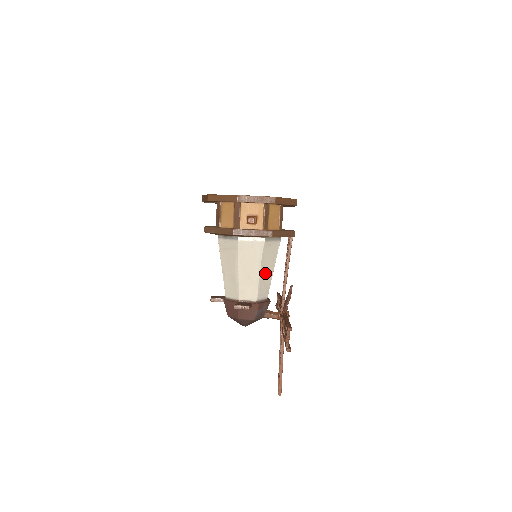
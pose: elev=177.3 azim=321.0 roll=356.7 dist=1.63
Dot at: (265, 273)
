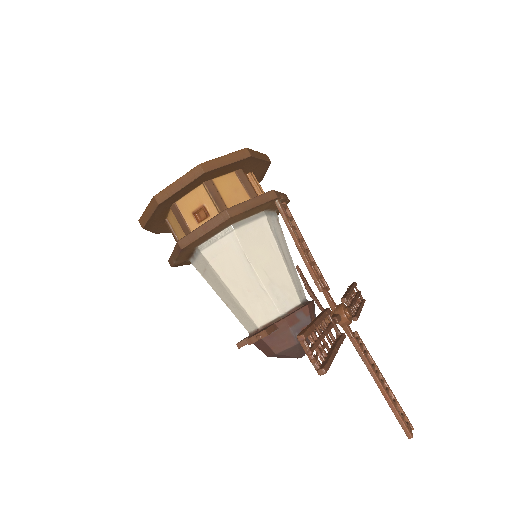
Dot at: (269, 271)
